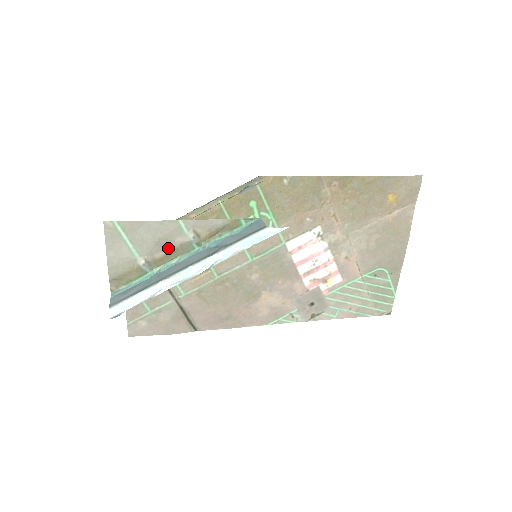
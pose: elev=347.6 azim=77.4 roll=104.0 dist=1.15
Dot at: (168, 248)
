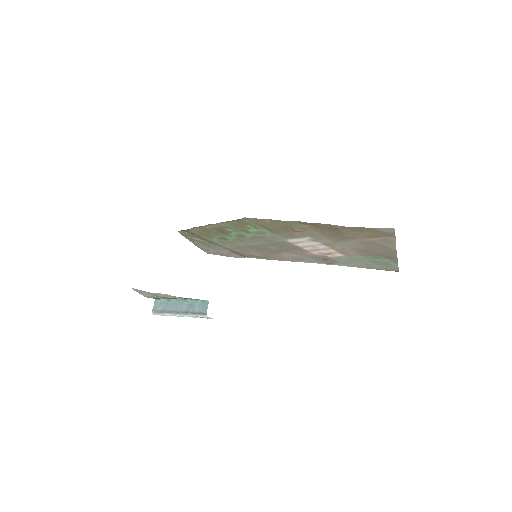
Dot at: occluded
